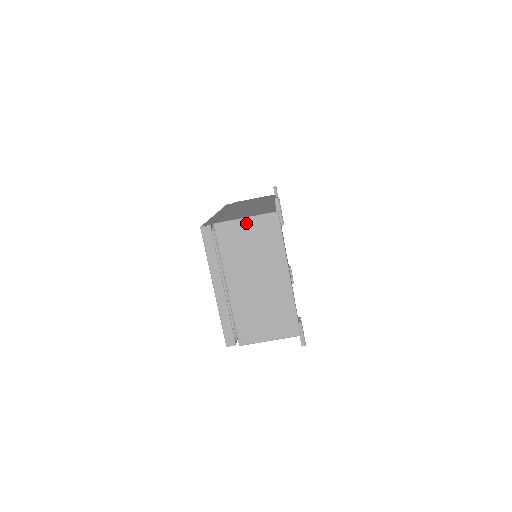
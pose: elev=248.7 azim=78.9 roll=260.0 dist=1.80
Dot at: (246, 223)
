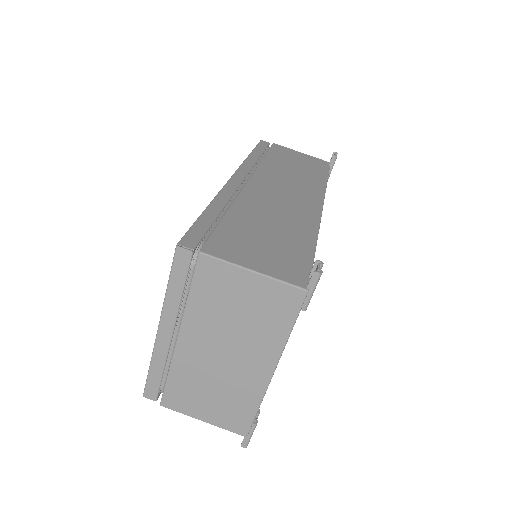
Dot at: (250, 279)
